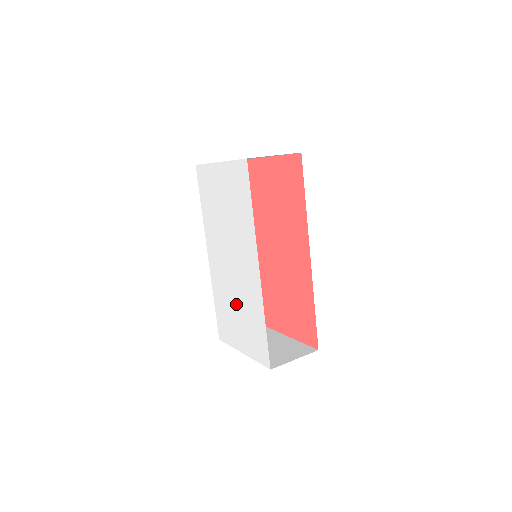
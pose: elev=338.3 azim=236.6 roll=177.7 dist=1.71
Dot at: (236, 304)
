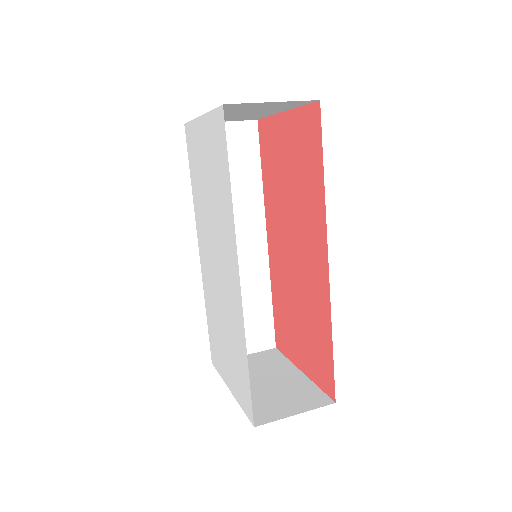
Dot at: (222, 322)
